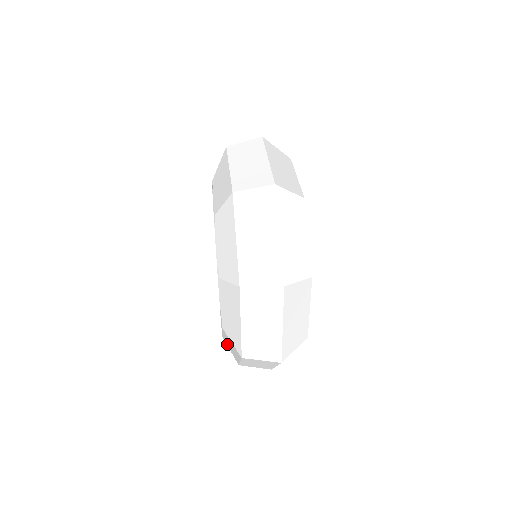
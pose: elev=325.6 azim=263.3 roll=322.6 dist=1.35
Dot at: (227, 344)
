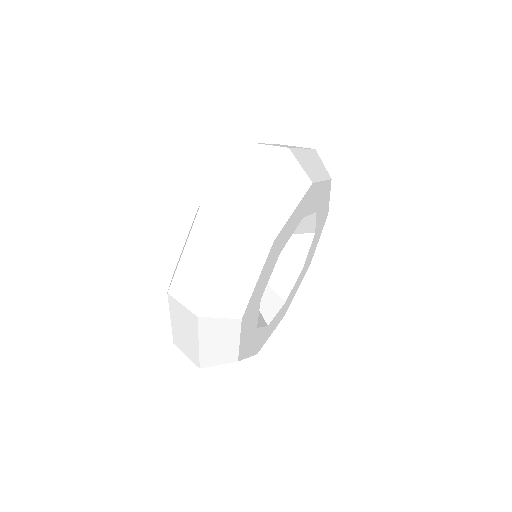
Dot at: occluded
